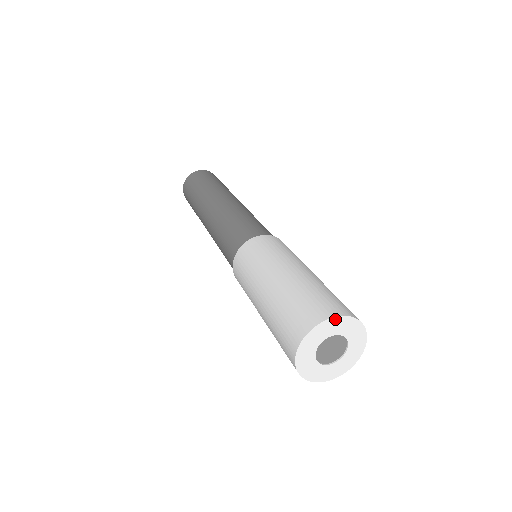
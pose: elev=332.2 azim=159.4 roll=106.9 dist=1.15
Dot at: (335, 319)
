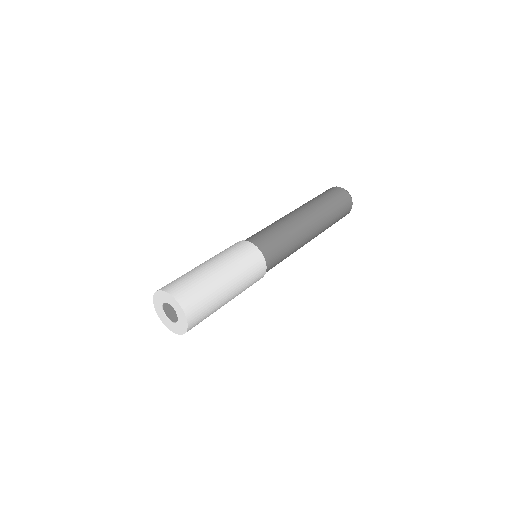
Dot at: (159, 292)
